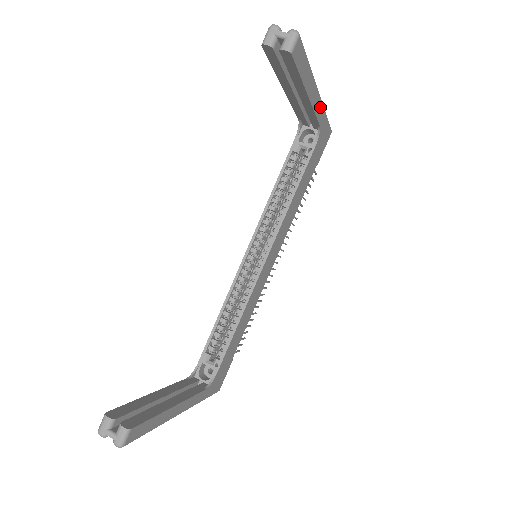
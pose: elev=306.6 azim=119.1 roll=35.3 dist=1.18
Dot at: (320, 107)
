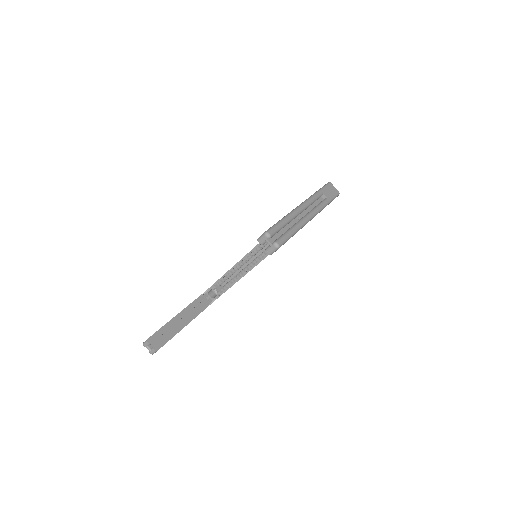
Dot at: occluded
